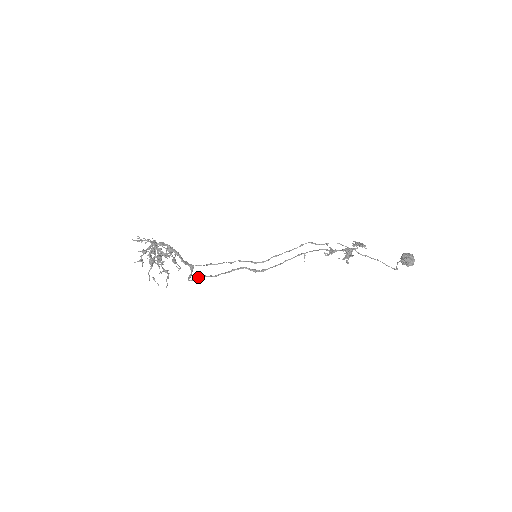
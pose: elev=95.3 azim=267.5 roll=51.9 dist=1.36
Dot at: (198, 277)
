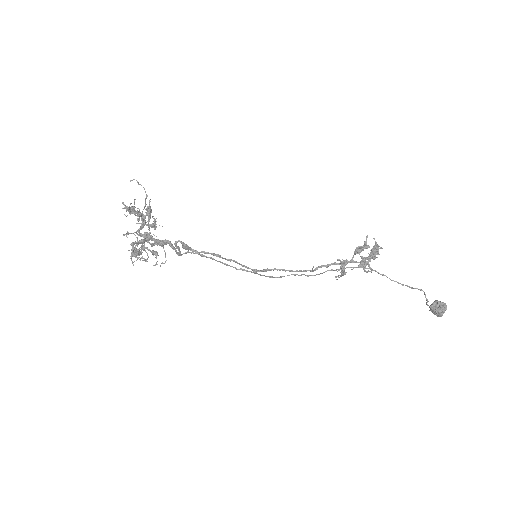
Dot at: occluded
